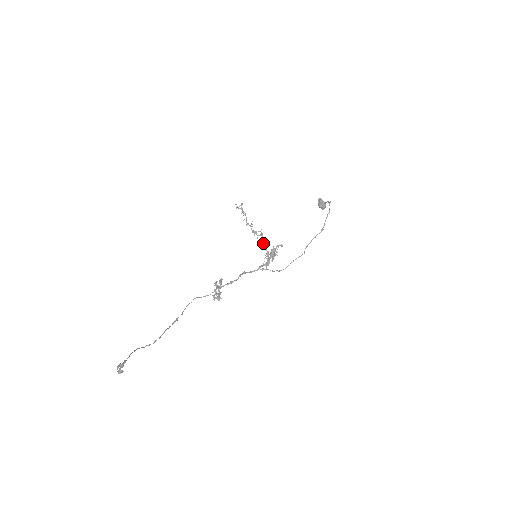
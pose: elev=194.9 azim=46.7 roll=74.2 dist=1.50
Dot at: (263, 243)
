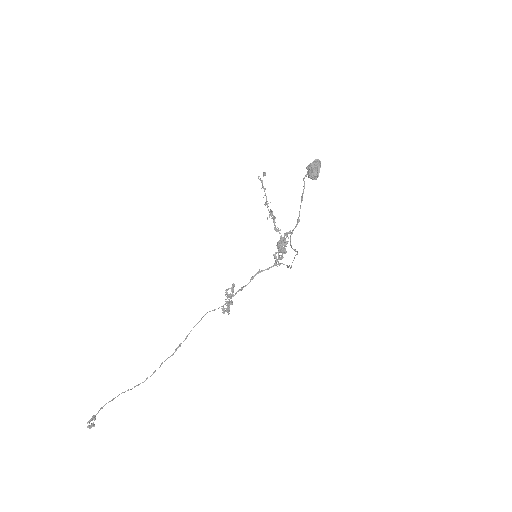
Dot at: (275, 230)
